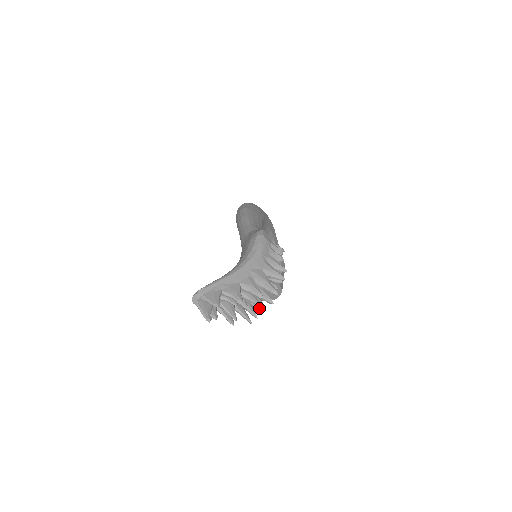
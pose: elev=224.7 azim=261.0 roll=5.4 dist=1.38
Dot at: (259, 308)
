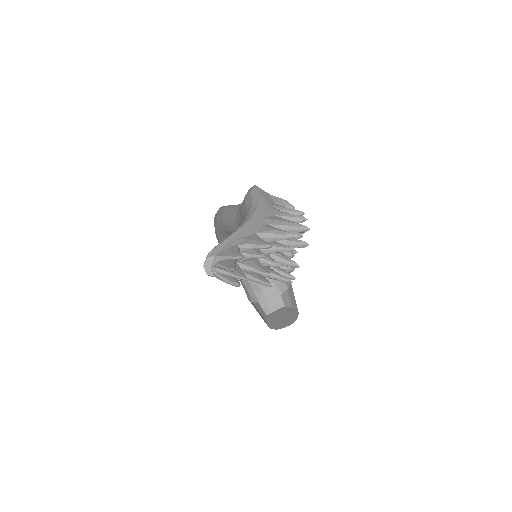
Dot at: (292, 262)
